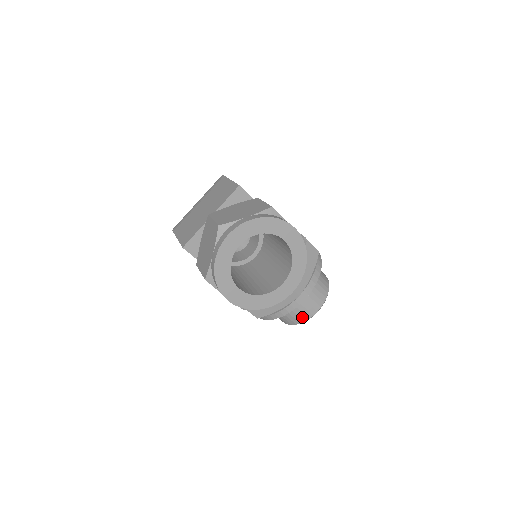
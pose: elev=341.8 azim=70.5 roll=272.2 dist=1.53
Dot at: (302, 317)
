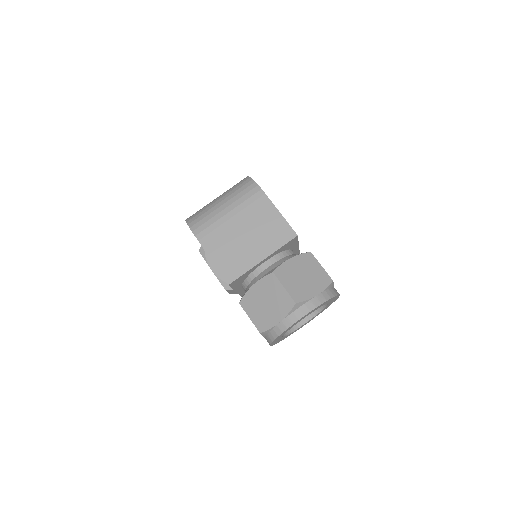
Dot at: occluded
